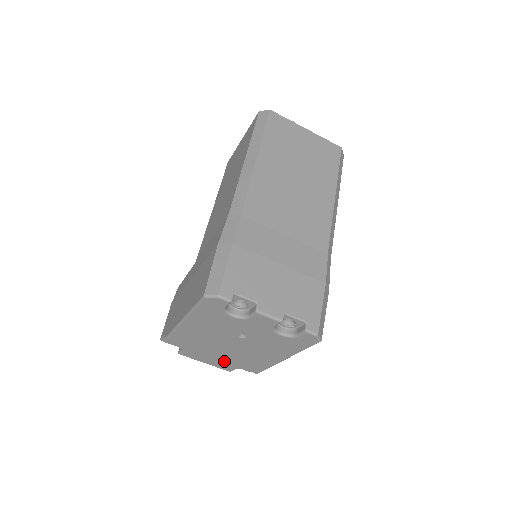
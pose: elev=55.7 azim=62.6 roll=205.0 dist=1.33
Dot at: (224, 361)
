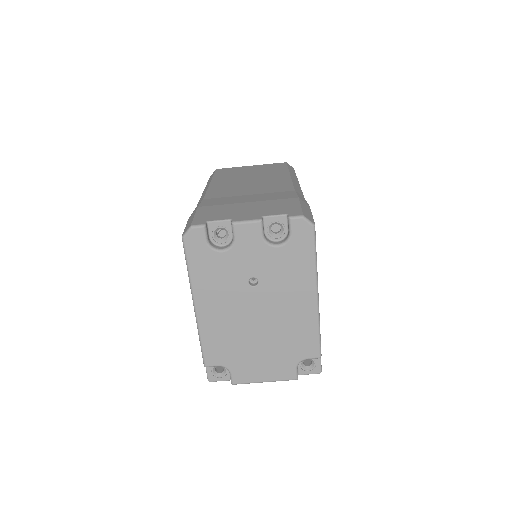
Dot at: (275, 358)
